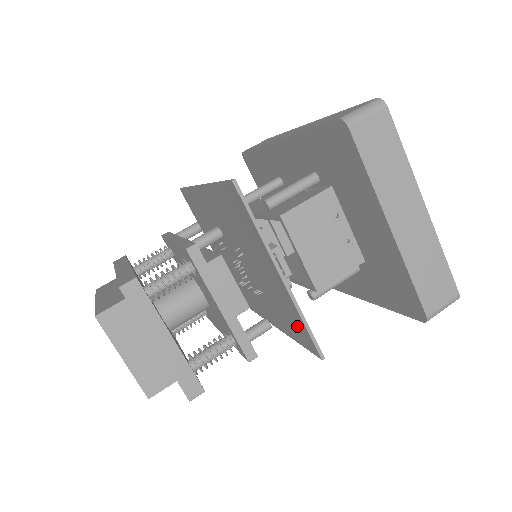
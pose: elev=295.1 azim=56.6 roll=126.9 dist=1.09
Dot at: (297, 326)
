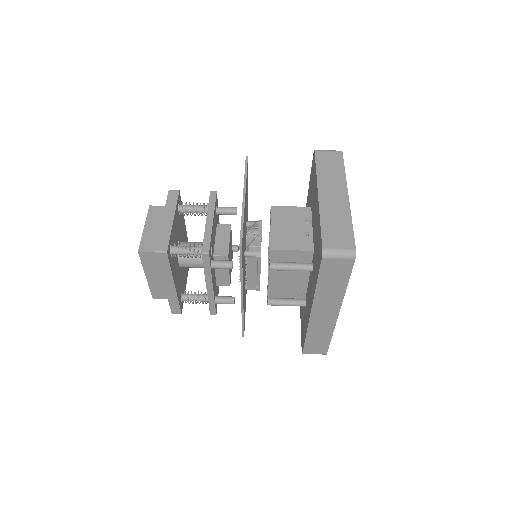
Dot at: occluded
